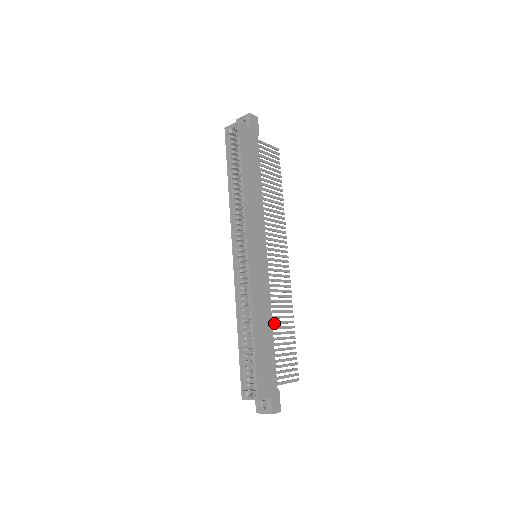
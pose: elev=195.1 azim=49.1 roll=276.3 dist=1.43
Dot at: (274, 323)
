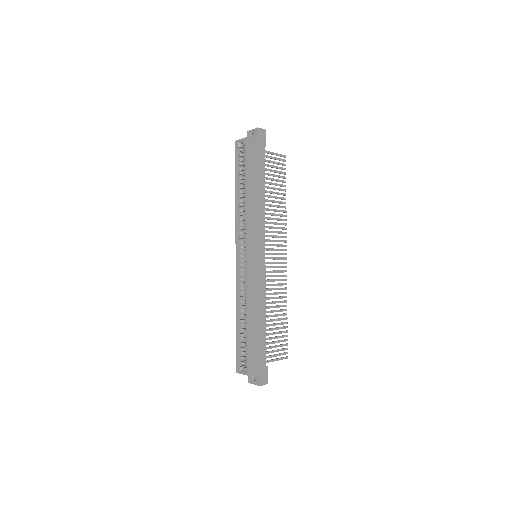
Dot at: (268, 312)
